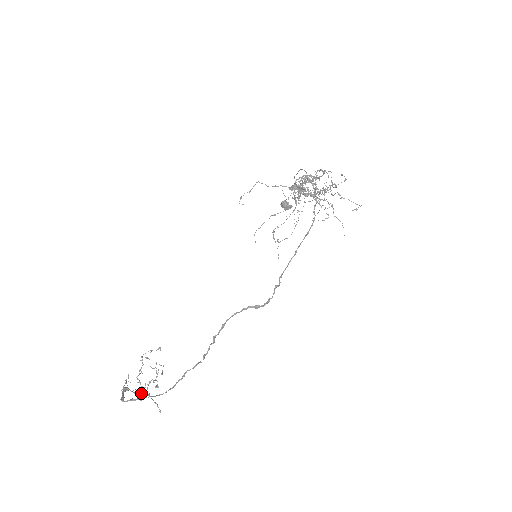
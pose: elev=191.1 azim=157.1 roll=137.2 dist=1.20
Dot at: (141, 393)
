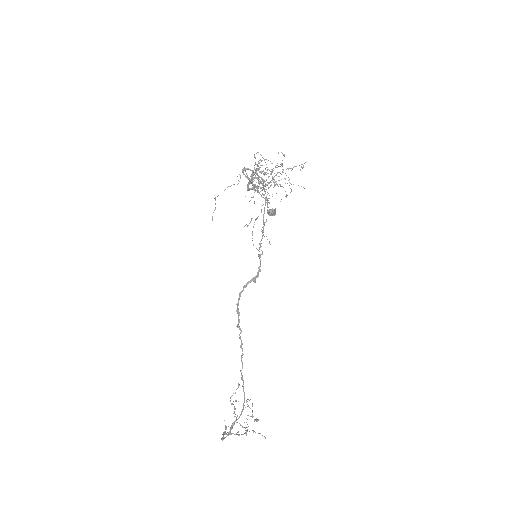
Dot at: (245, 433)
